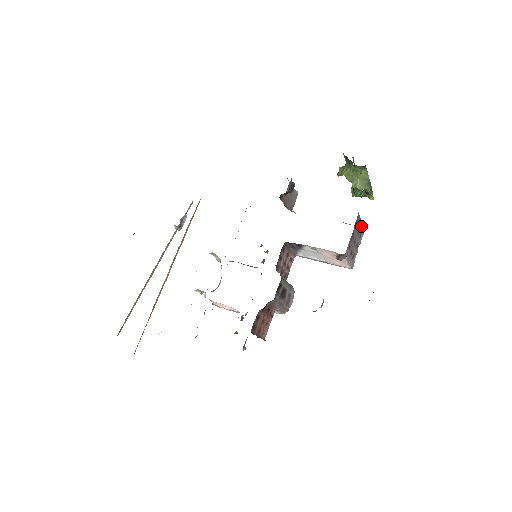
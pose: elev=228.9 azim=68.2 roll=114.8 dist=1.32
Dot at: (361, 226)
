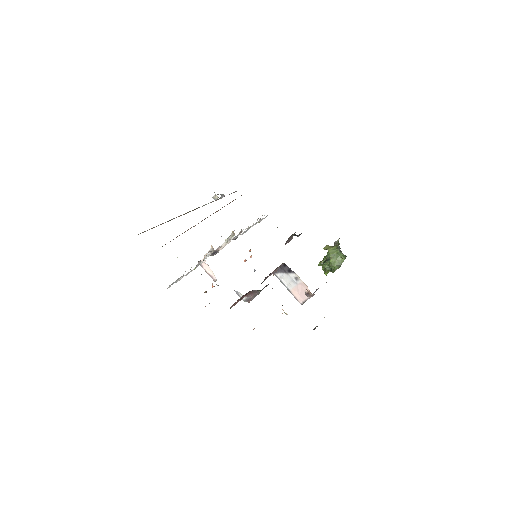
Dot at: occluded
